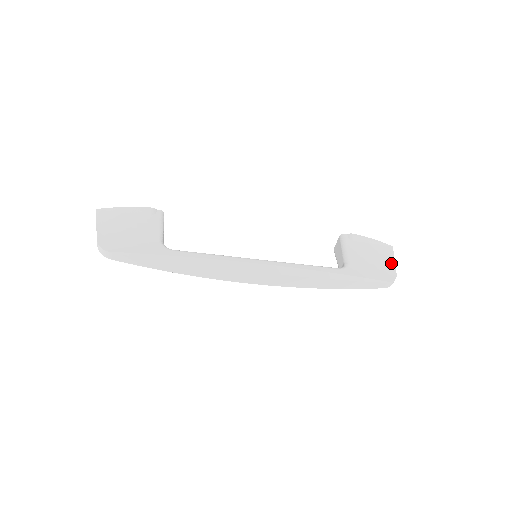
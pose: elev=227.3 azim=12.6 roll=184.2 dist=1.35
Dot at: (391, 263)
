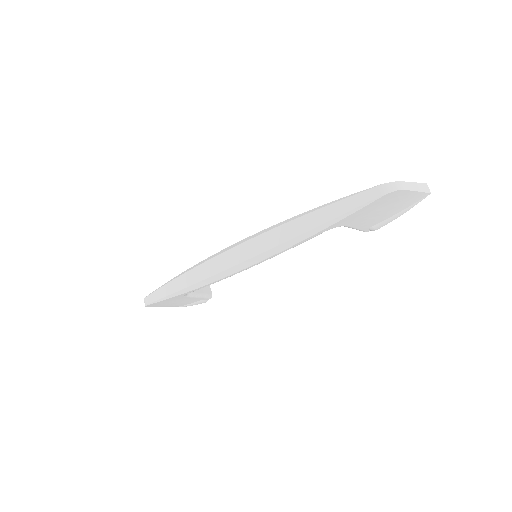
Dot at: occluded
